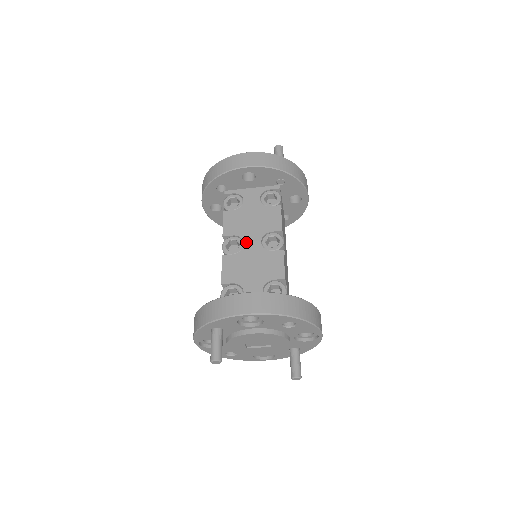
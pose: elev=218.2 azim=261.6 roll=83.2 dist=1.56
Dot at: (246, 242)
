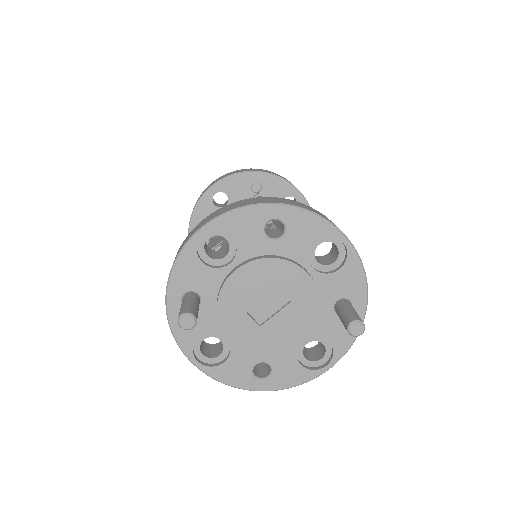
Dot at: occluded
